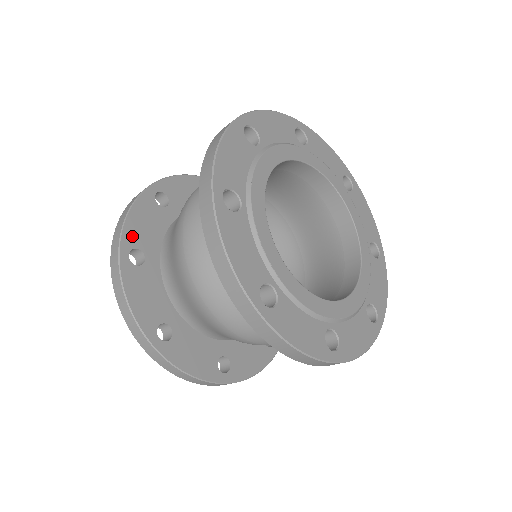
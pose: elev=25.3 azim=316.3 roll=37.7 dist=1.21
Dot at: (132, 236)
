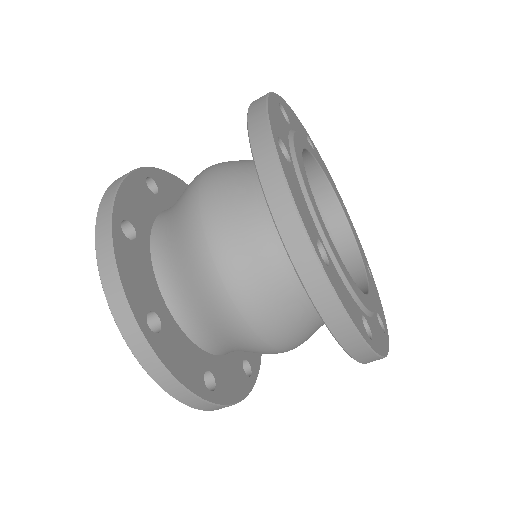
Dot at: (124, 207)
